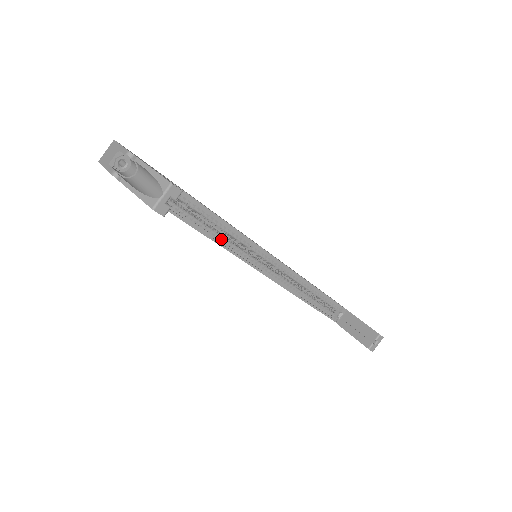
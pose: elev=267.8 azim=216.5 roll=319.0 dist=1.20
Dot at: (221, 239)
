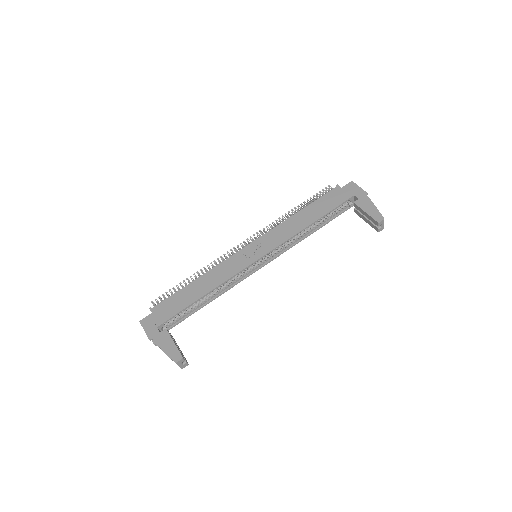
Dot at: (227, 284)
